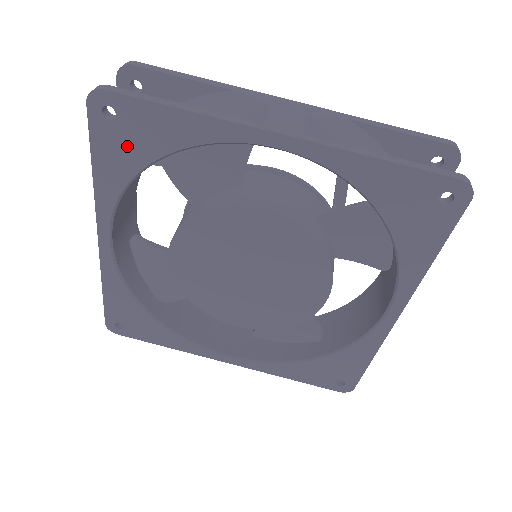
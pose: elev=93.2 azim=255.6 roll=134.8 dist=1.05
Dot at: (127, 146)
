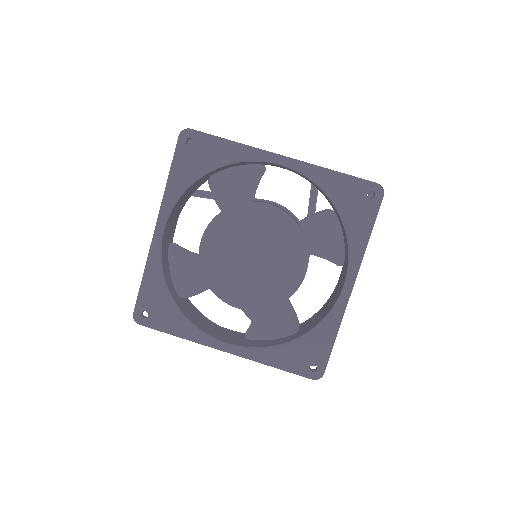
Dot at: (194, 162)
